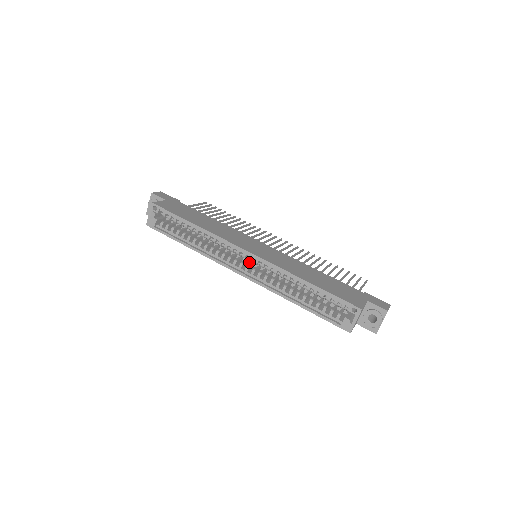
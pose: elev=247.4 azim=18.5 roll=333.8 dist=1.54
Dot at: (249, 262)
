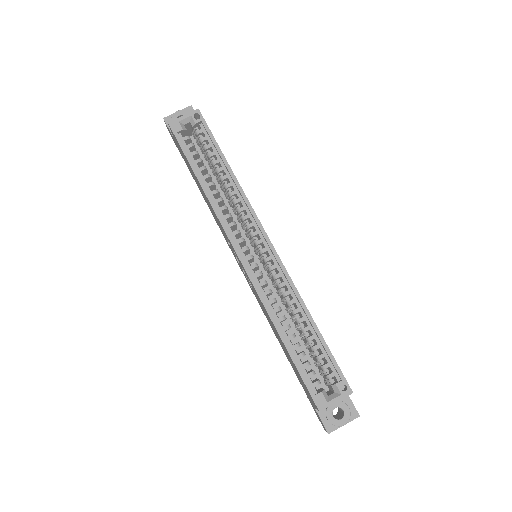
Dot at: (248, 255)
